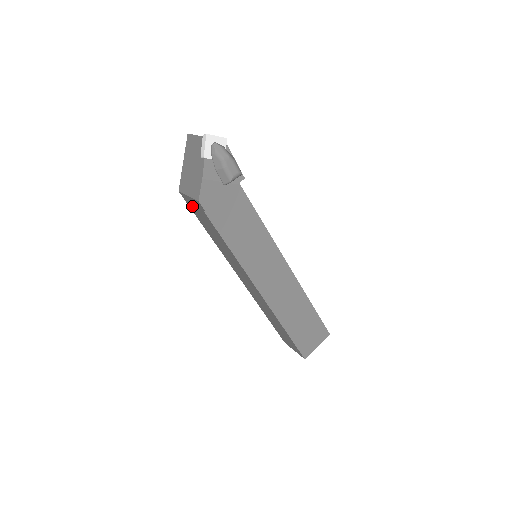
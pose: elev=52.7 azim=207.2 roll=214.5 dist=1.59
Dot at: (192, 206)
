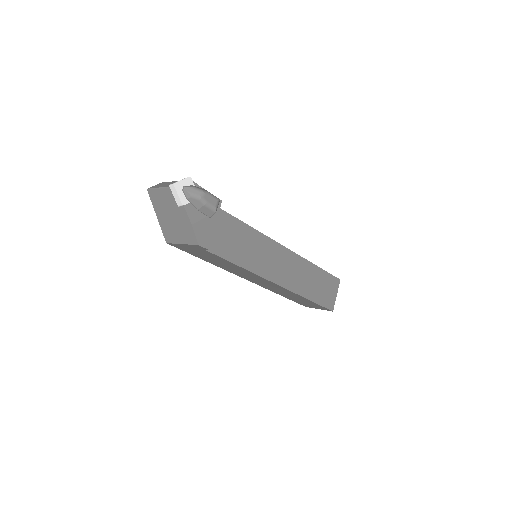
Dot at: (186, 249)
